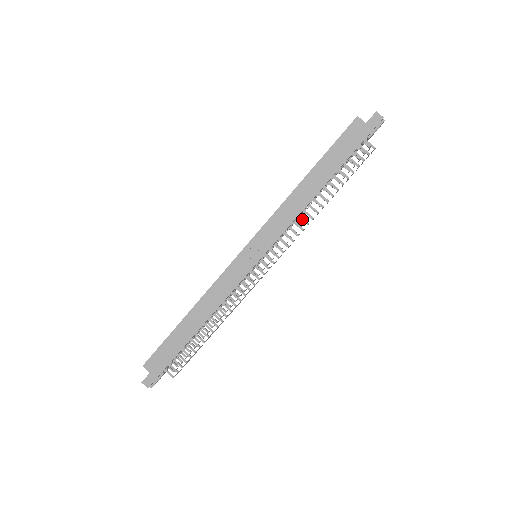
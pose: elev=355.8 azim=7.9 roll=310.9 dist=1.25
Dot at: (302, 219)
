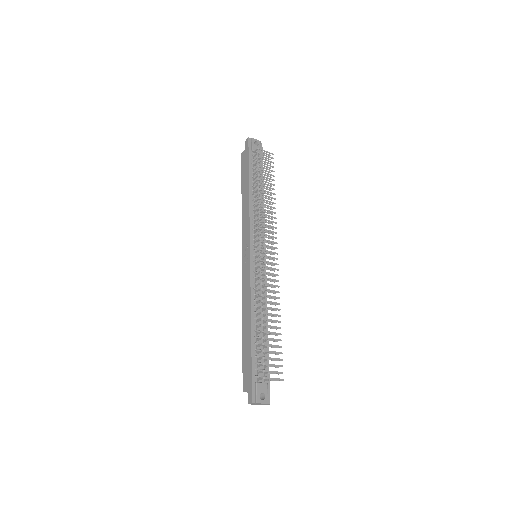
Dot at: (256, 211)
